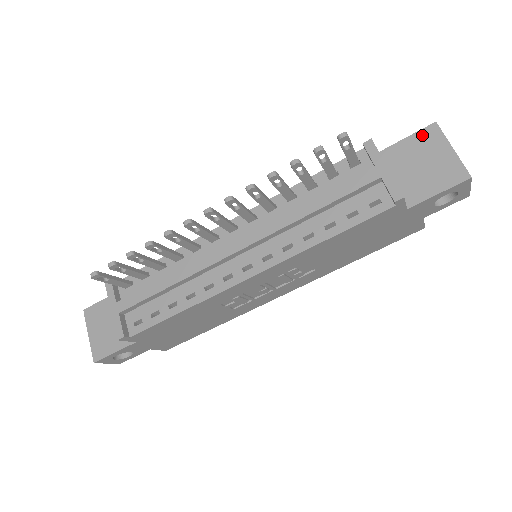
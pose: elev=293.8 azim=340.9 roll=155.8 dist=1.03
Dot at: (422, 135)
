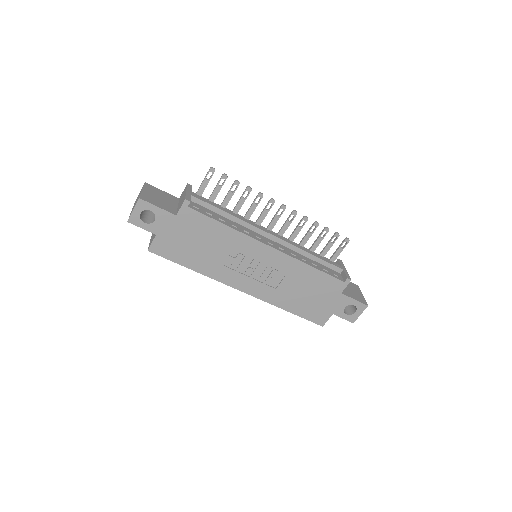
Dot at: (352, 283)
